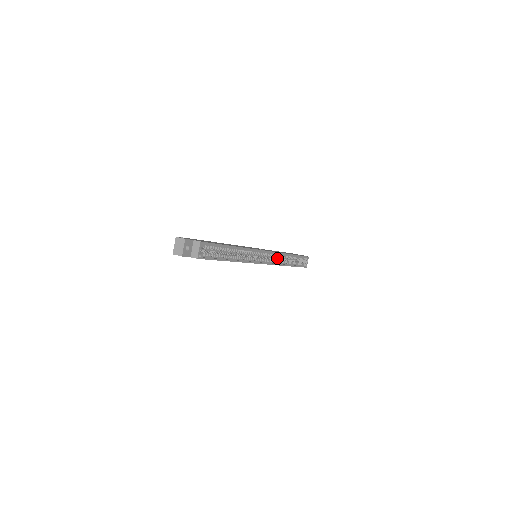
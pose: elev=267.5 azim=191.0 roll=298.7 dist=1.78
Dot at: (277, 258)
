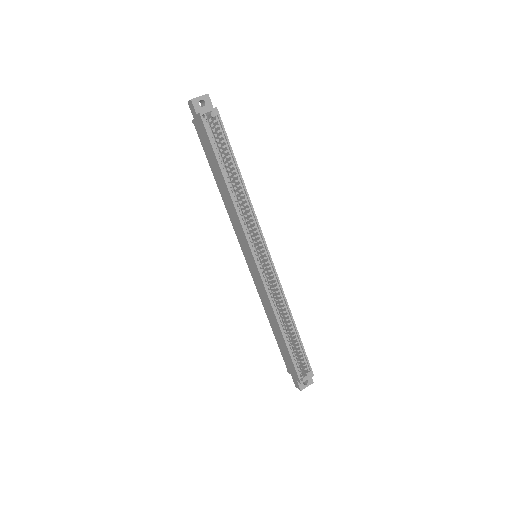
Dot at: occluded
